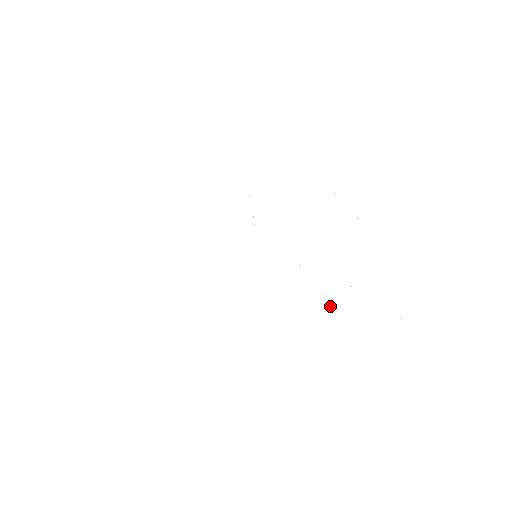
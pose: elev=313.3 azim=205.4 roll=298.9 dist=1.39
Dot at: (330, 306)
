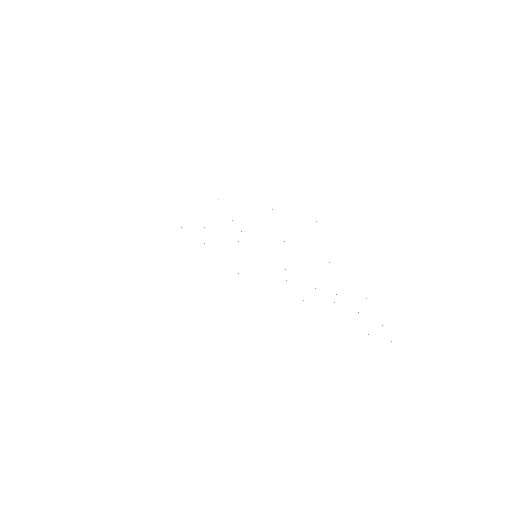
Dot at: occluded
